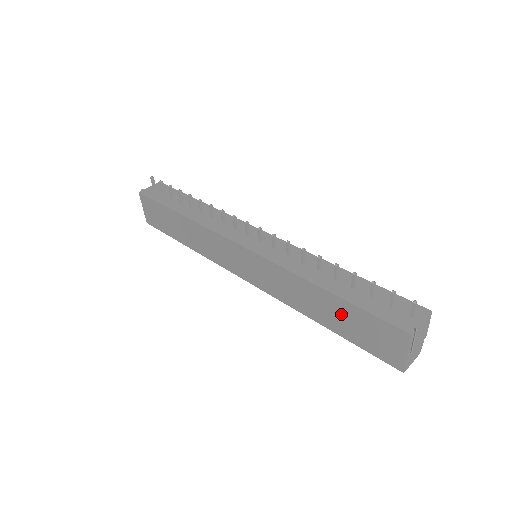
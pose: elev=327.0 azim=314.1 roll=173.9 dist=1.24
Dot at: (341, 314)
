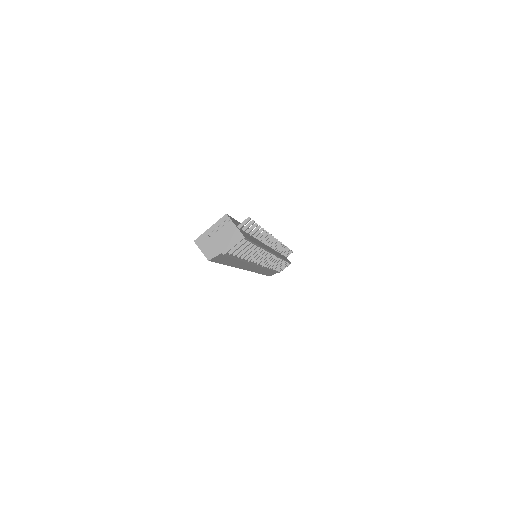
Dot at: occluded
